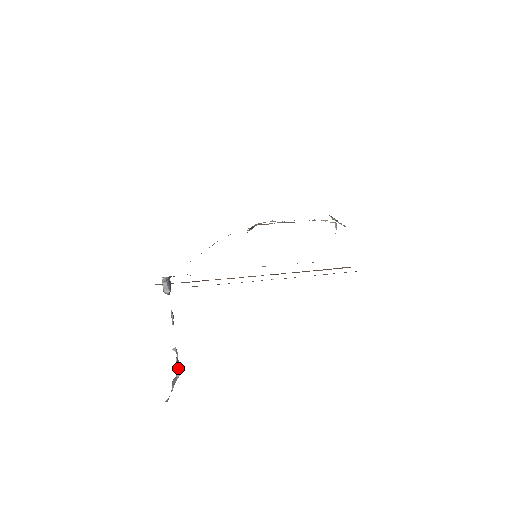
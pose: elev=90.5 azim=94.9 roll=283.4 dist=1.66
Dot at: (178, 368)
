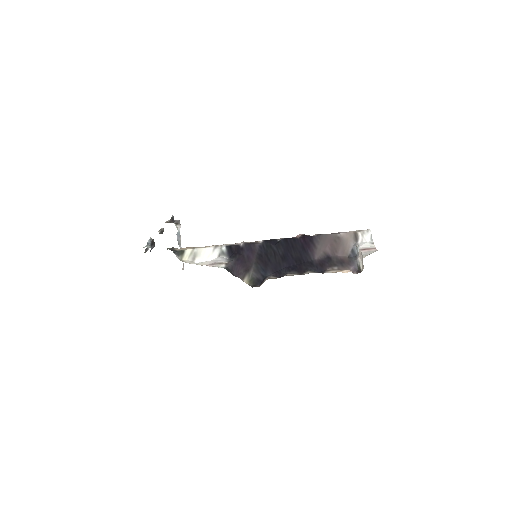
Dot at: (176, 224)
